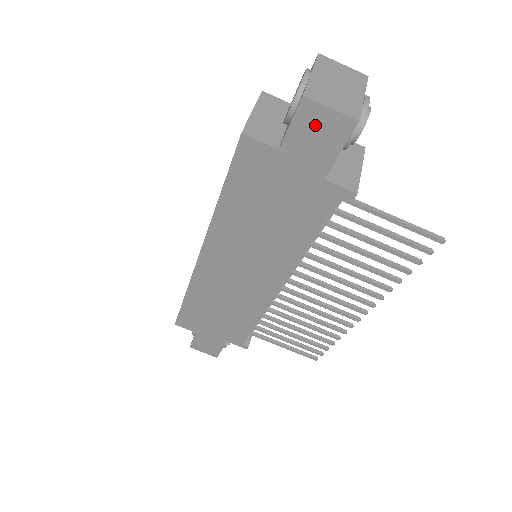
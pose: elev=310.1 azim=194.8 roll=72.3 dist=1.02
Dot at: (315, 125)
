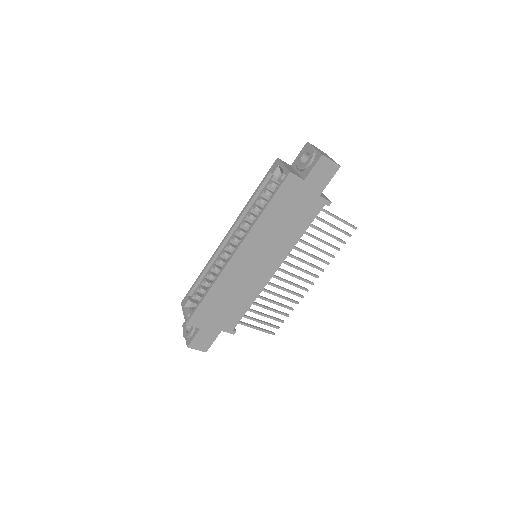
Dot at: (323, 168)
